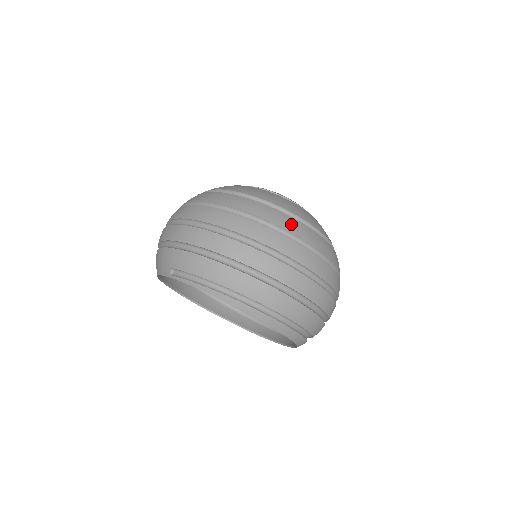
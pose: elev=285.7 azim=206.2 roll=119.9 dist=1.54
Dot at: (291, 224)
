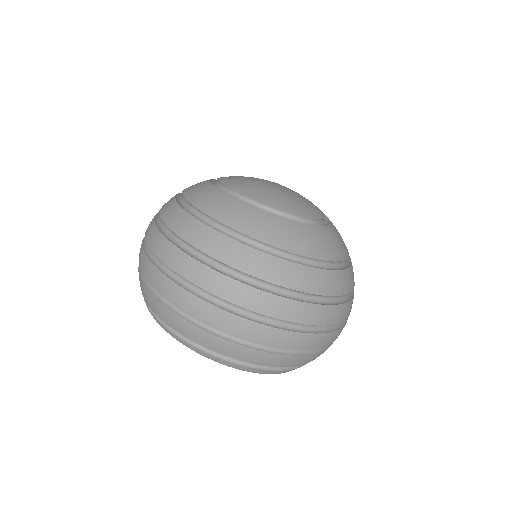
Dot at: (232, 253)
